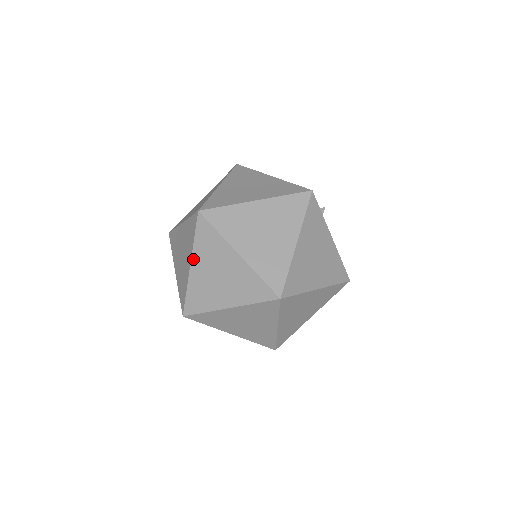
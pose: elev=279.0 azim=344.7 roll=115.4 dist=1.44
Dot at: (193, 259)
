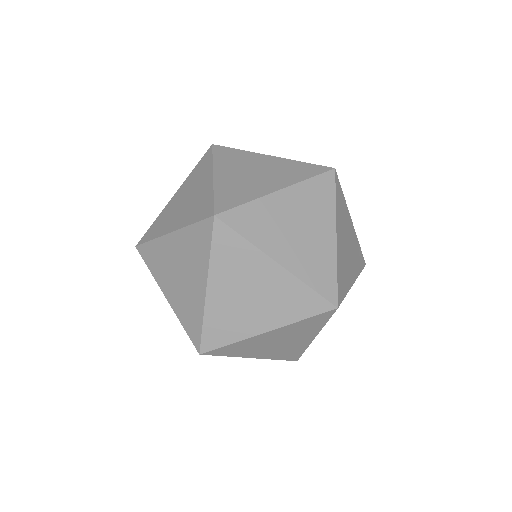
Dot at: (210, 280)
